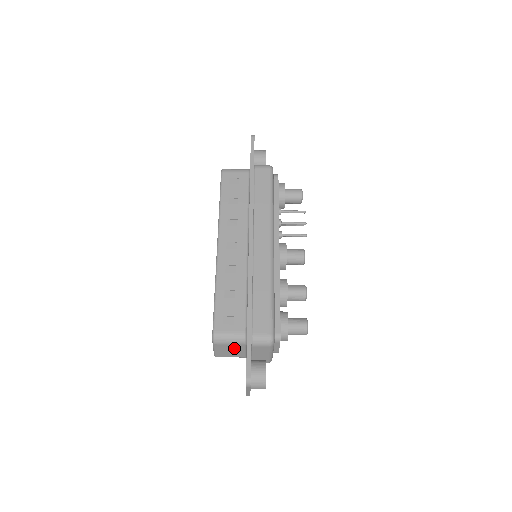
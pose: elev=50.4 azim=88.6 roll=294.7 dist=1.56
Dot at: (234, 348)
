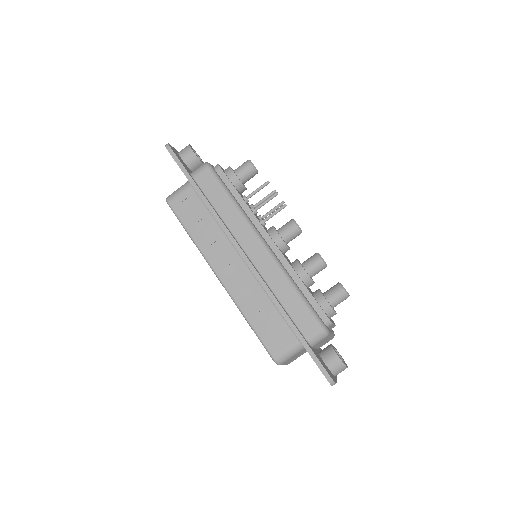
Dot at: (298, 354)
